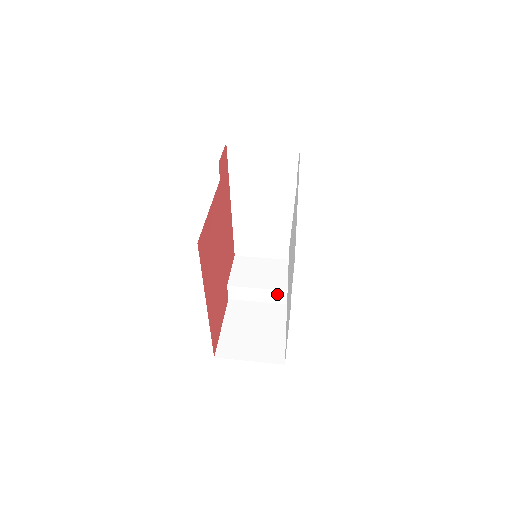
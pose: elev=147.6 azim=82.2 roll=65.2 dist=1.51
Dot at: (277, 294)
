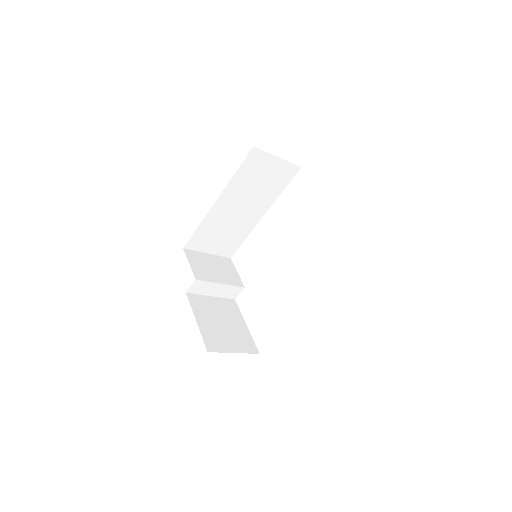
Dot at: (231, 290)
